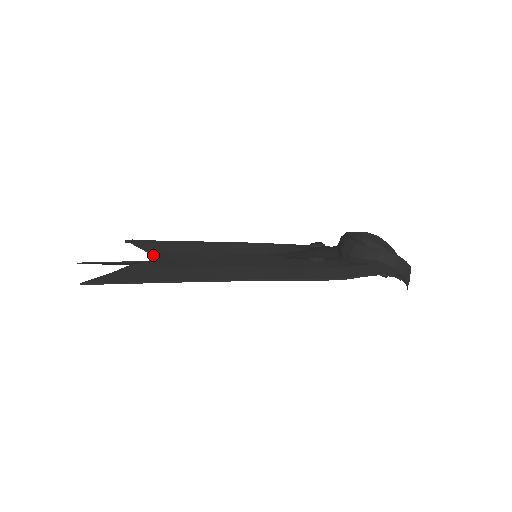
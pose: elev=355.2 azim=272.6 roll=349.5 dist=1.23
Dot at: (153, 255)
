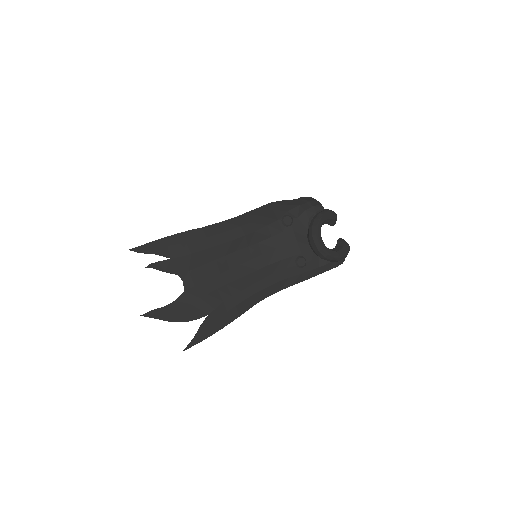
Dot at: (181, 277)
